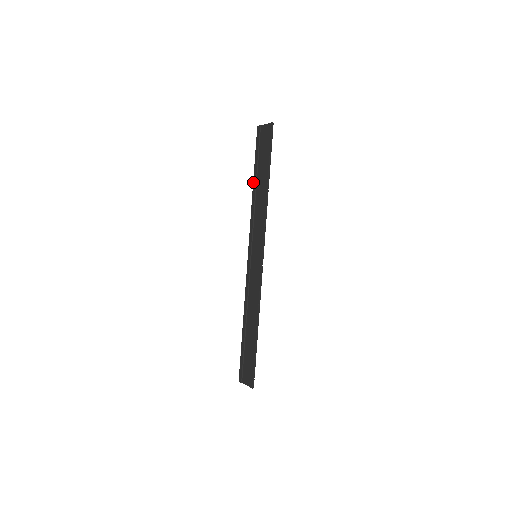
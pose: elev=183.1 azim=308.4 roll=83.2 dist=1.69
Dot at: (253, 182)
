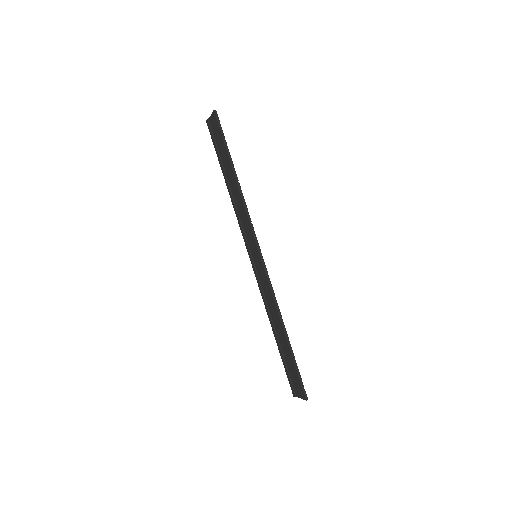
Dot at: occluded
